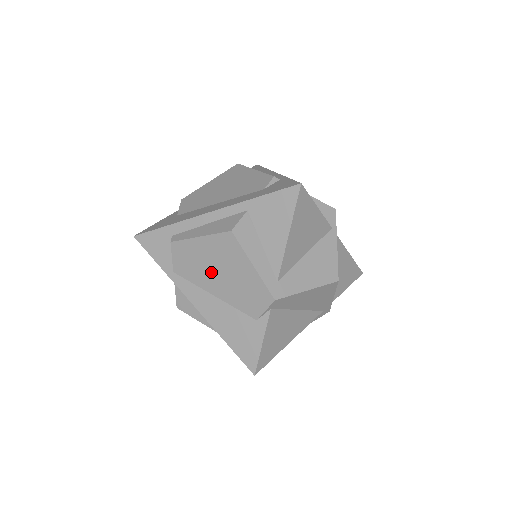
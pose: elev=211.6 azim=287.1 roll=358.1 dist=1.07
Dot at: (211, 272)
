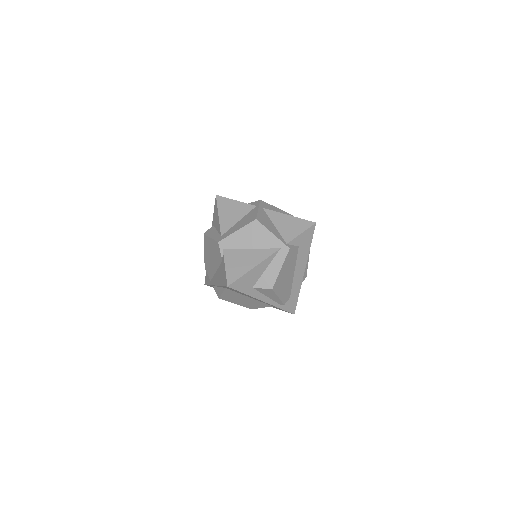
Dot at: (211, 261)
